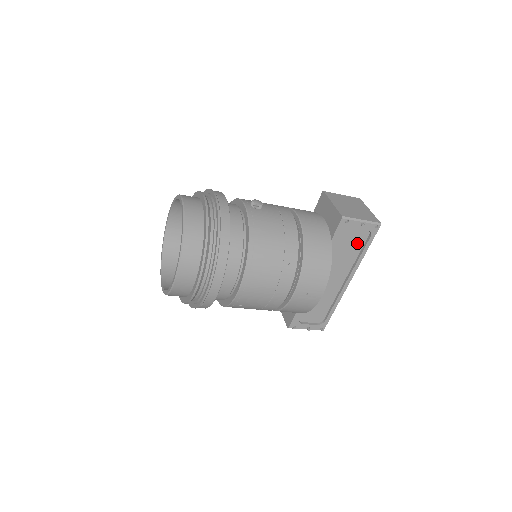
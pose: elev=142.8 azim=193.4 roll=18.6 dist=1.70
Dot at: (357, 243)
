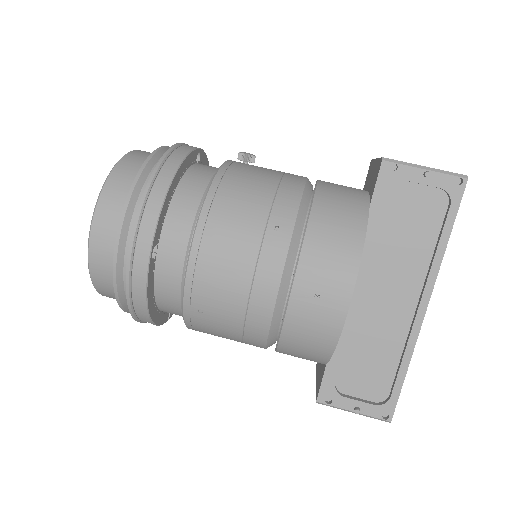
Dot at: (427, 221)
